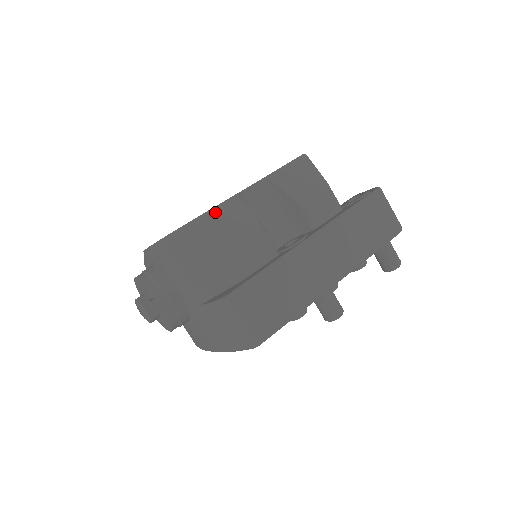
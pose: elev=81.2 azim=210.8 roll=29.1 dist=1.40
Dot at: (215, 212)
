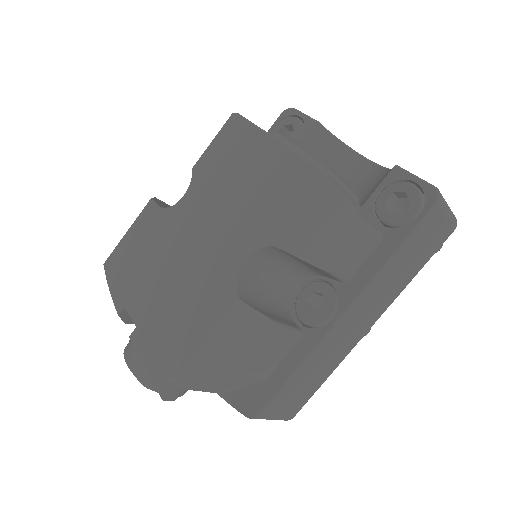
Dot at: (216, 338)
